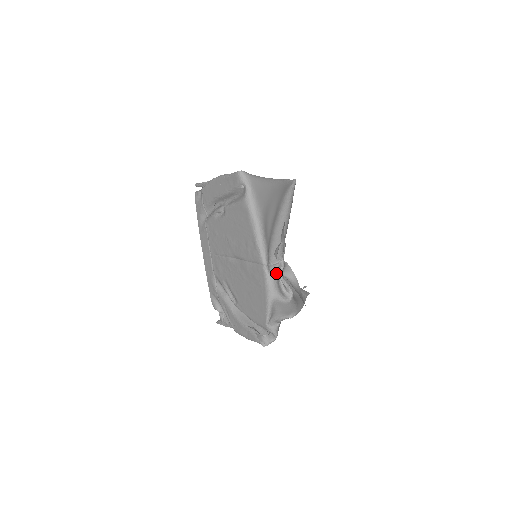
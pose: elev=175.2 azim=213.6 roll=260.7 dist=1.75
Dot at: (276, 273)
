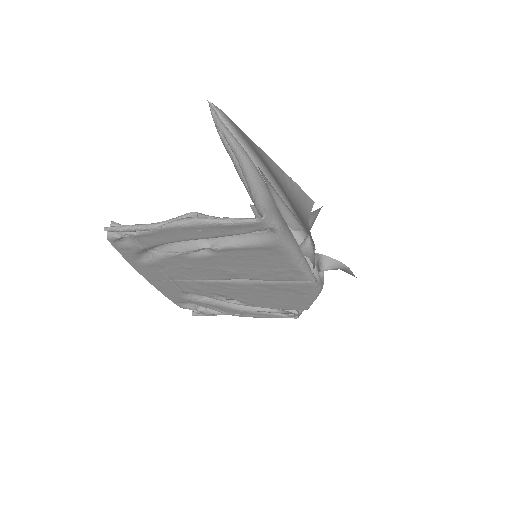
Dot at: (318, 273)
